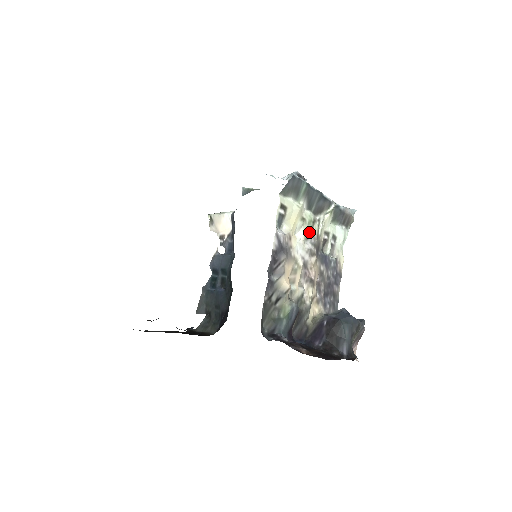
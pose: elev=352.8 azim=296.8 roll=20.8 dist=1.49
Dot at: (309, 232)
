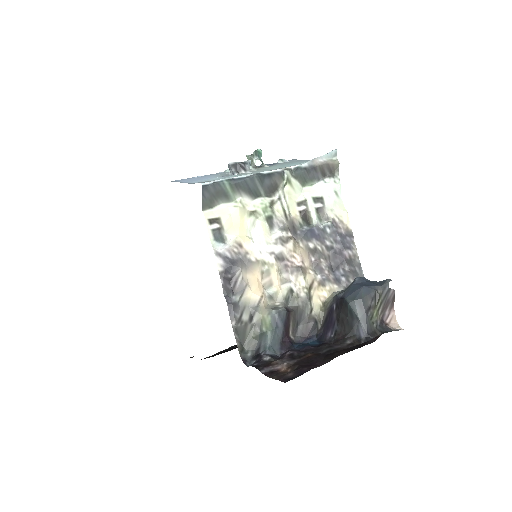
Dot at: (271, 219)
